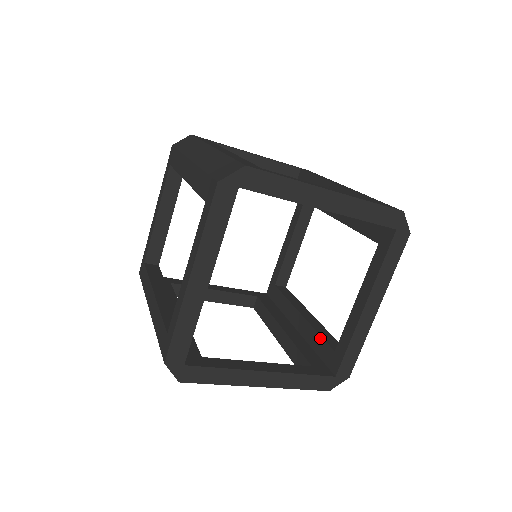
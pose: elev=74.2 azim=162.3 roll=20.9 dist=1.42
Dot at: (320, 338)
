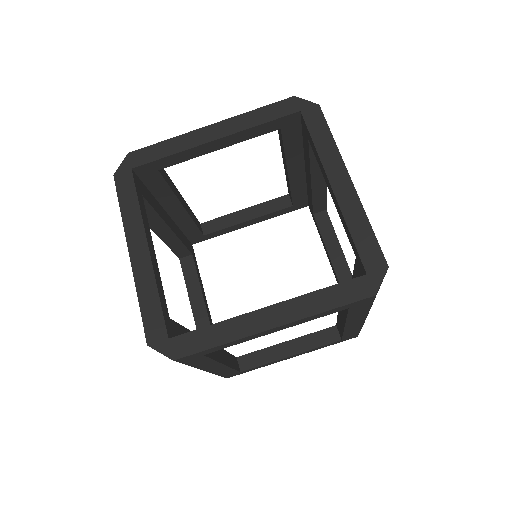
Dot at: (354, 271)
